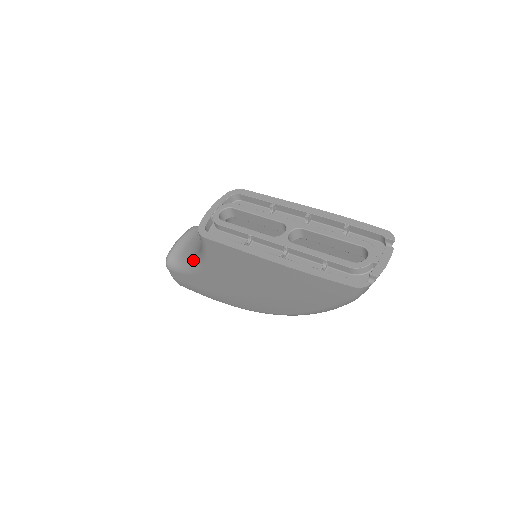
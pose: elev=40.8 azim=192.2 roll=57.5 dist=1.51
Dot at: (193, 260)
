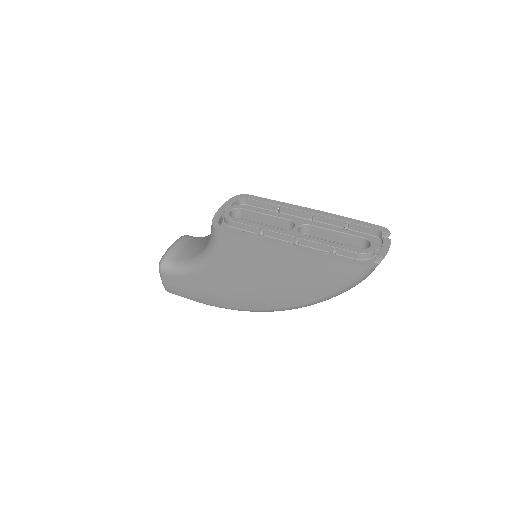
Dot at: (193, 260)
